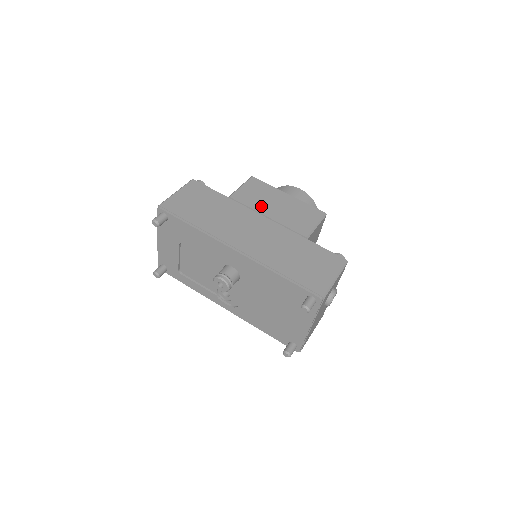
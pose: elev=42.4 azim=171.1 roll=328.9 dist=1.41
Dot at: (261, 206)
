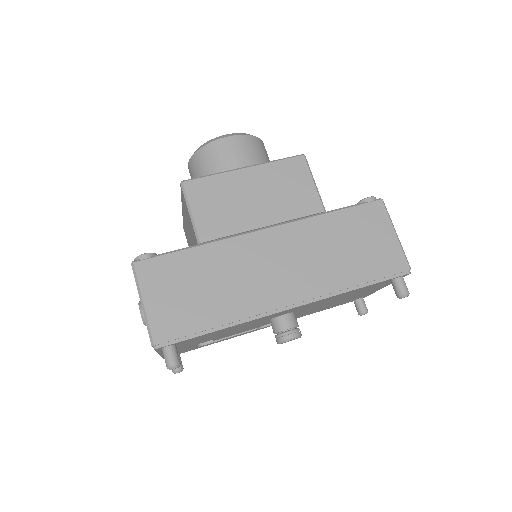
Dot at: (243, 218)
